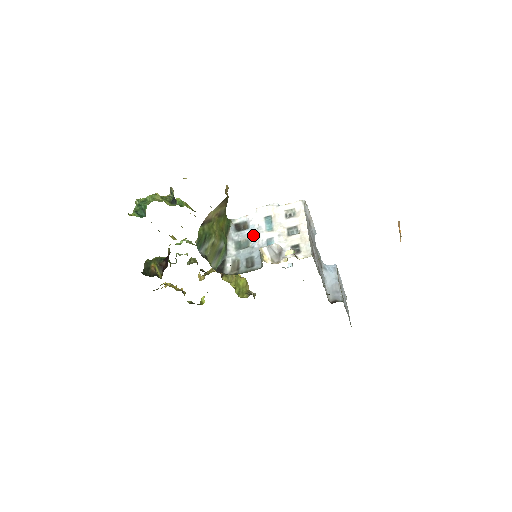
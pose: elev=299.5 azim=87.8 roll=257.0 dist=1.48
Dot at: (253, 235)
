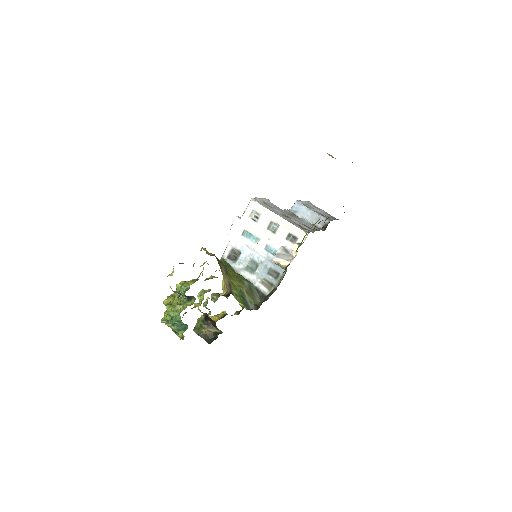
Dot at: (251, 254)
